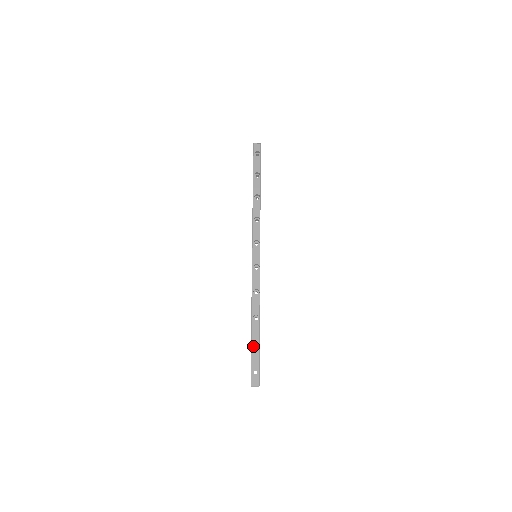
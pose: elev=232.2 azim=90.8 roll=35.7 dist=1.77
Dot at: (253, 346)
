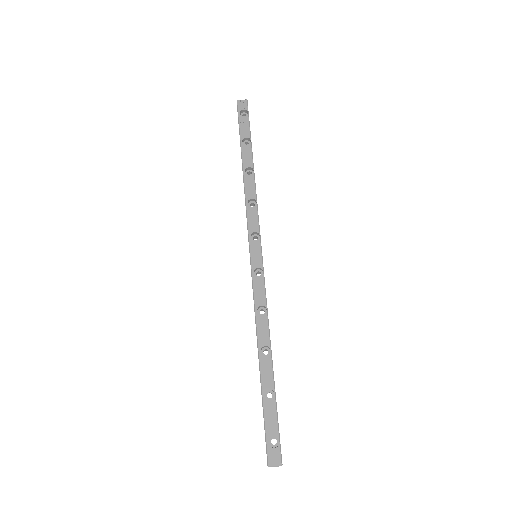
Dot at: (265, 397)
